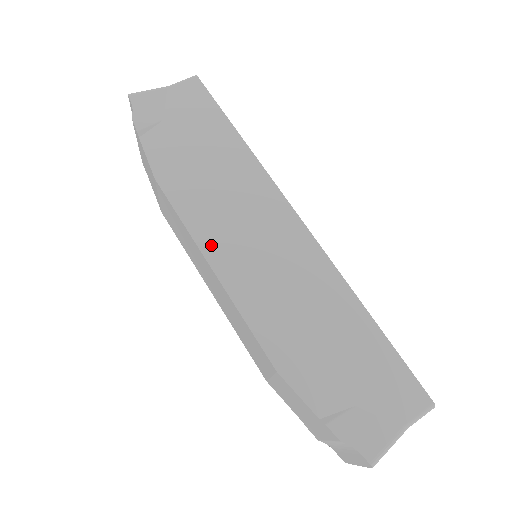
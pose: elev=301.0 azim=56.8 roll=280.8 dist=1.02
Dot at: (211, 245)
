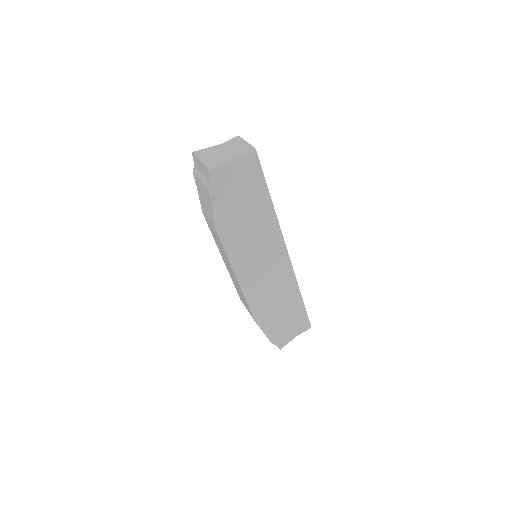
Dot at: (240, 269)
